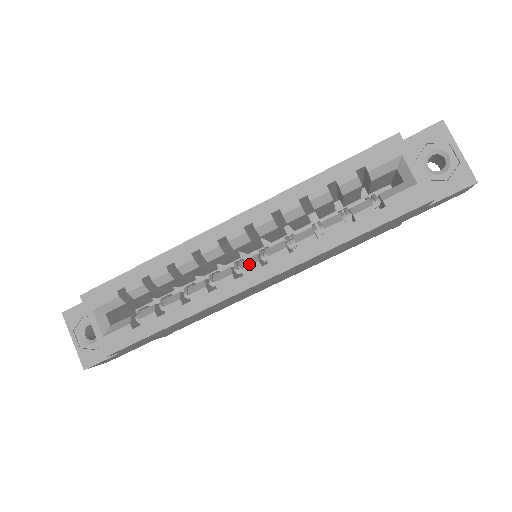
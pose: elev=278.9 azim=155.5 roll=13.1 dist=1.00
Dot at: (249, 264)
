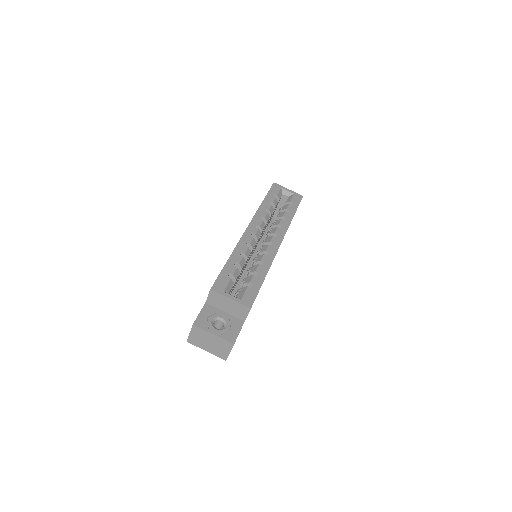
Dot at: (271, 239)
